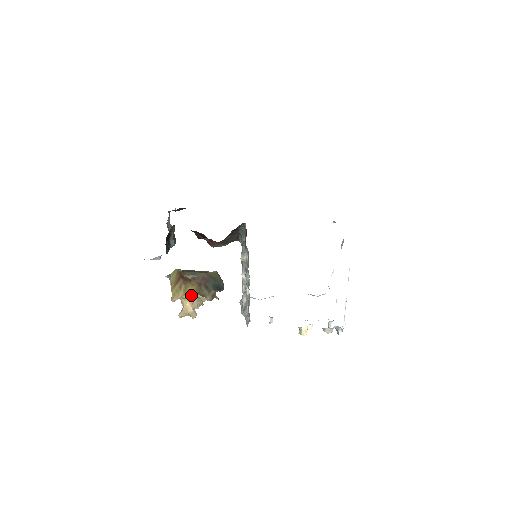
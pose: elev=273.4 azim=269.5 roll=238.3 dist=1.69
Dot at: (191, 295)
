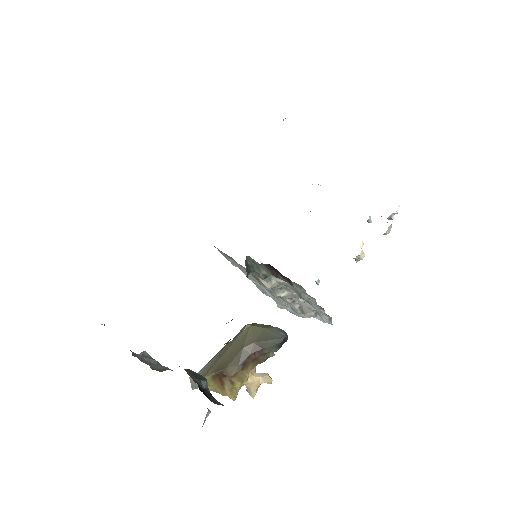
Dot at: occluded
